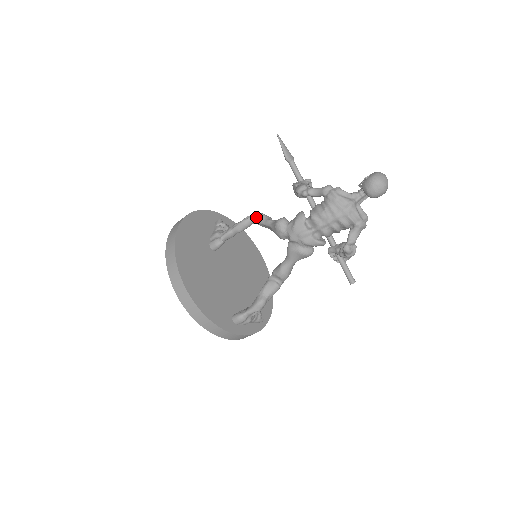
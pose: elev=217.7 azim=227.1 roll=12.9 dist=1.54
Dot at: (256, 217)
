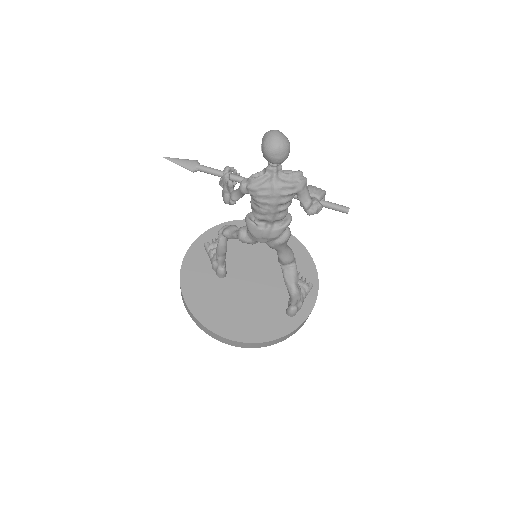
Dot at: occluded
